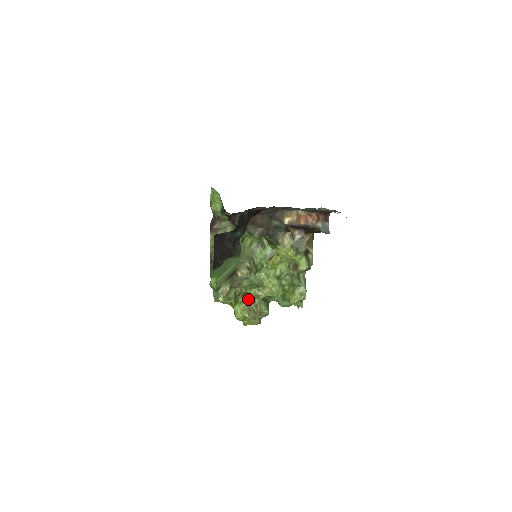
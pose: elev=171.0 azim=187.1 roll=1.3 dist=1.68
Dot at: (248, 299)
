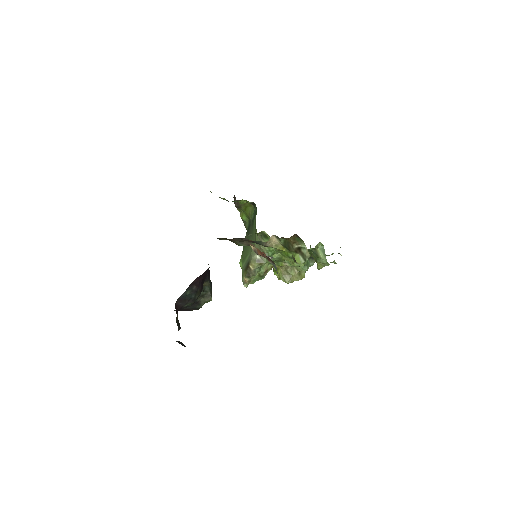
Dot at: (280, 267)
